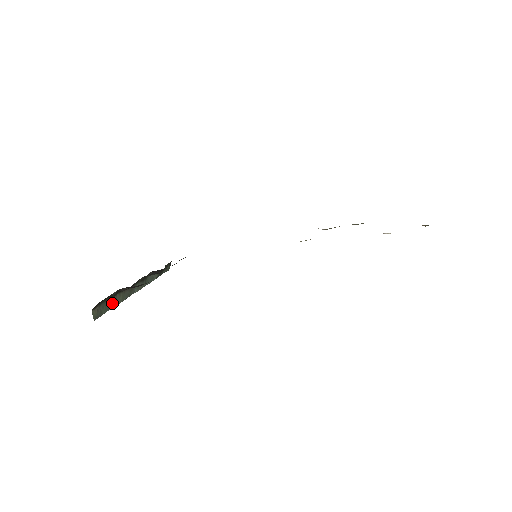
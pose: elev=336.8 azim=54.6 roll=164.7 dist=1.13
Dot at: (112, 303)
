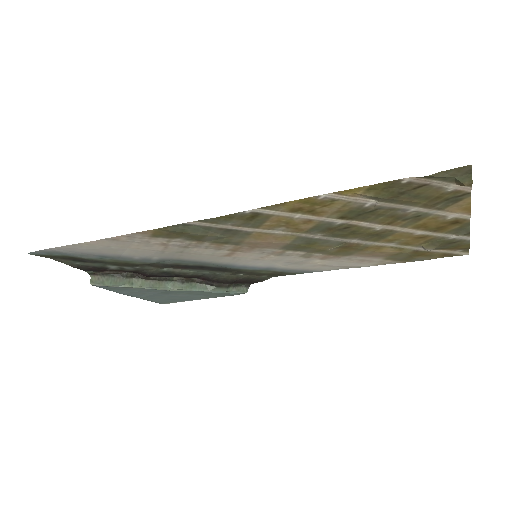
Dot at: (123, 282)
